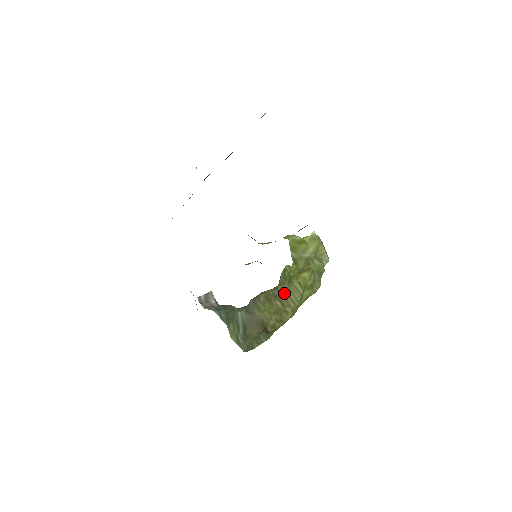
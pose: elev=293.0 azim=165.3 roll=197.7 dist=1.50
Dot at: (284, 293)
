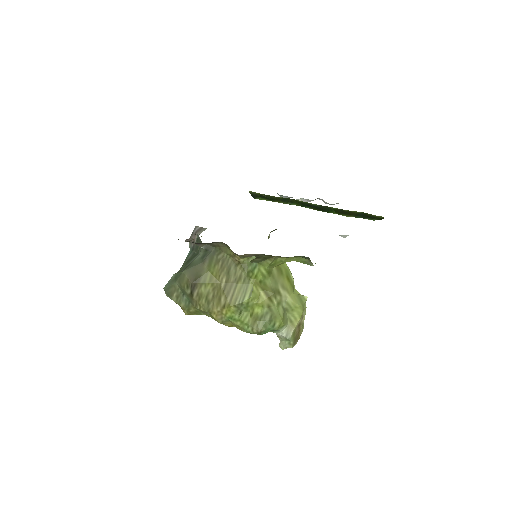
Dot at: (236, 280)
